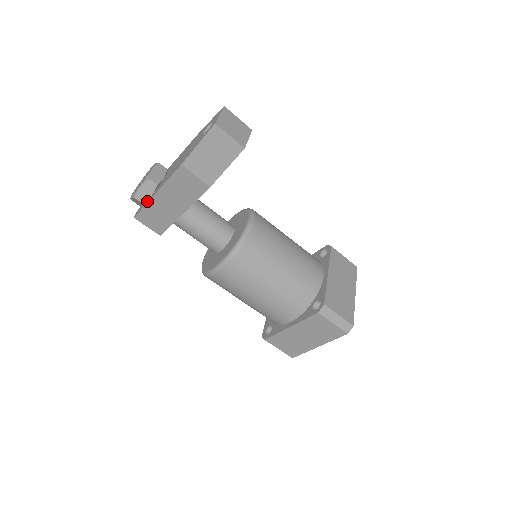
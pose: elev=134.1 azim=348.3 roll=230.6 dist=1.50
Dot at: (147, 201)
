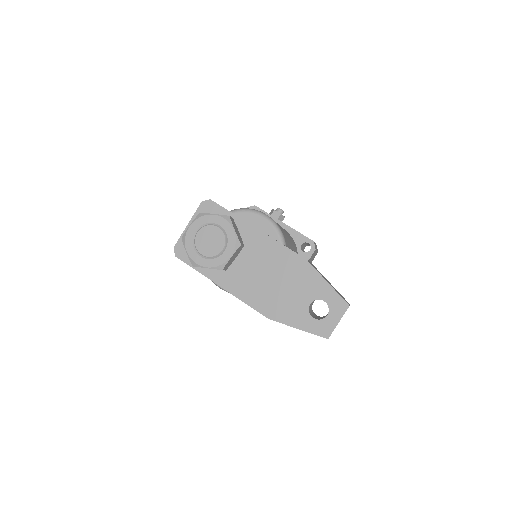
Dot at: occluded
